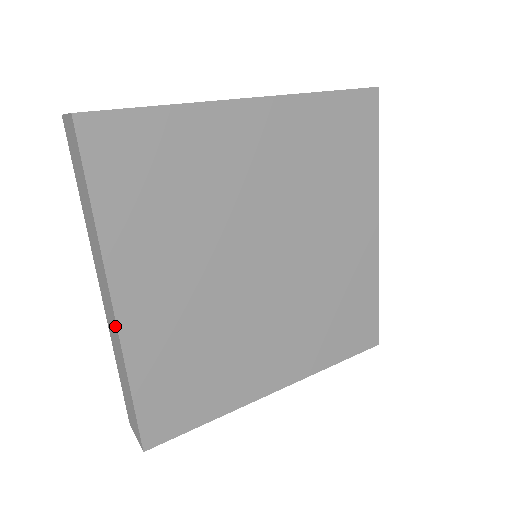
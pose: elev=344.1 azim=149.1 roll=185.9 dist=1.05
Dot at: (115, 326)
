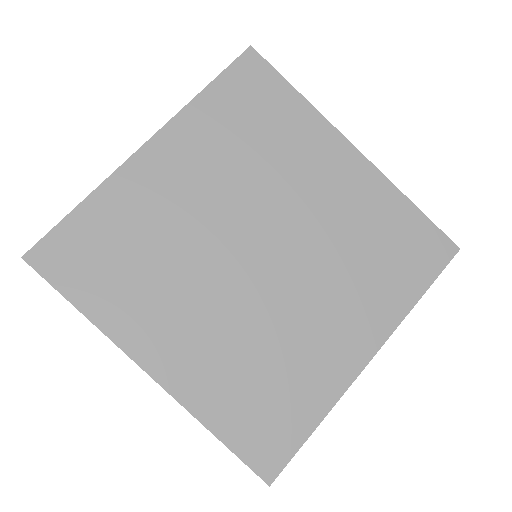
Dot at: (165, 389)
